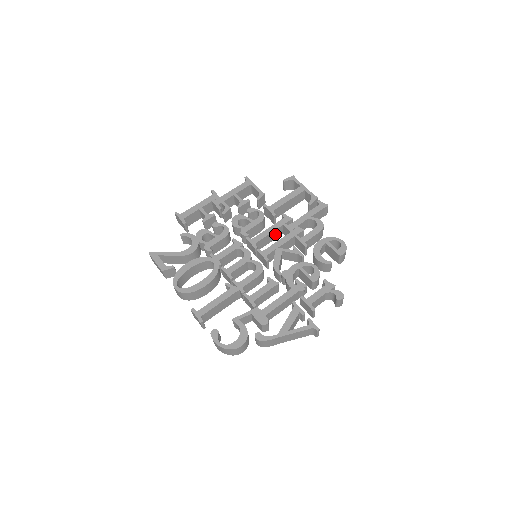
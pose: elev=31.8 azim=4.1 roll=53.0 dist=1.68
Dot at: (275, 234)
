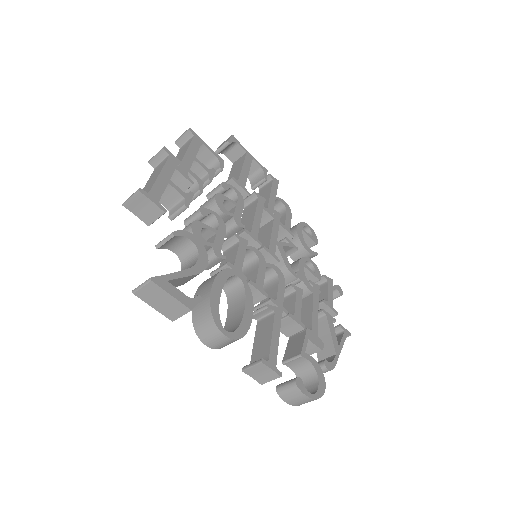
Dot at: occluded
